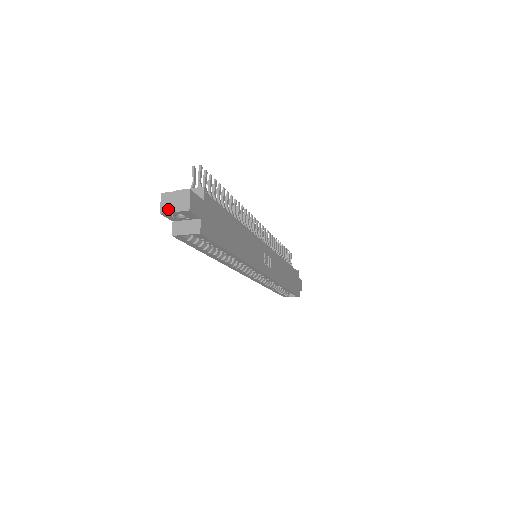
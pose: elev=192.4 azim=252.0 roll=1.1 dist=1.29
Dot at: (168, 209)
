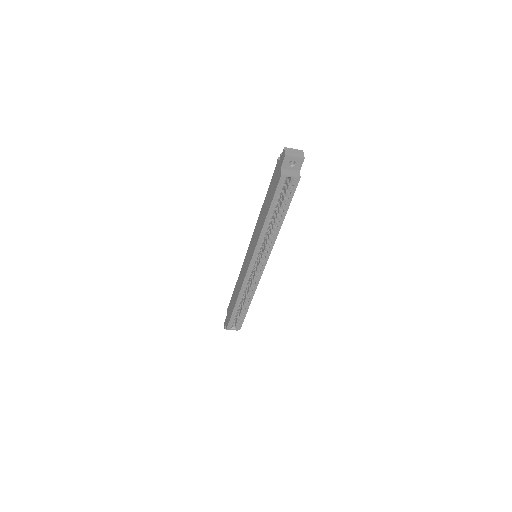
Dot at: (291, 154)
